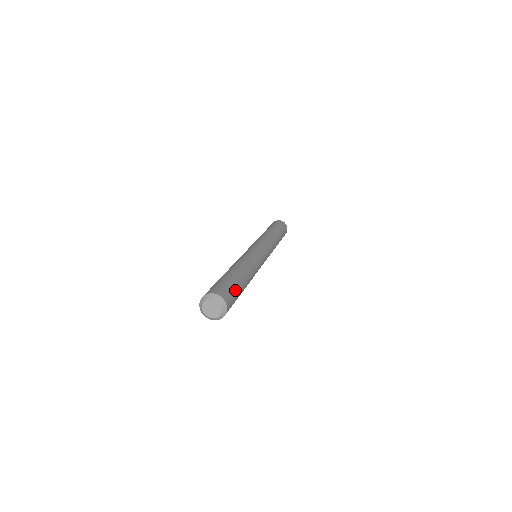
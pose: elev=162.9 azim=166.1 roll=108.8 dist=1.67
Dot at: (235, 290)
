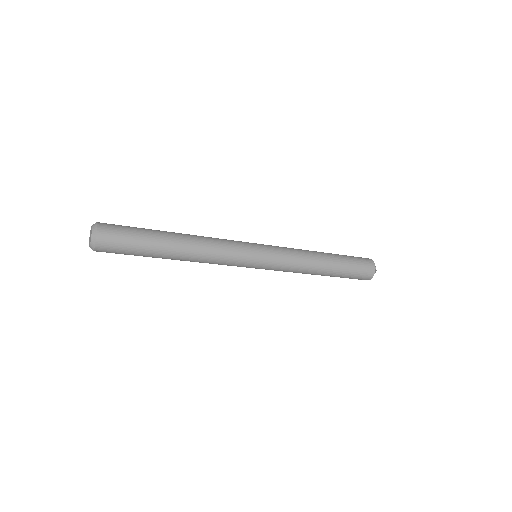
Dot at: (133, 233)
